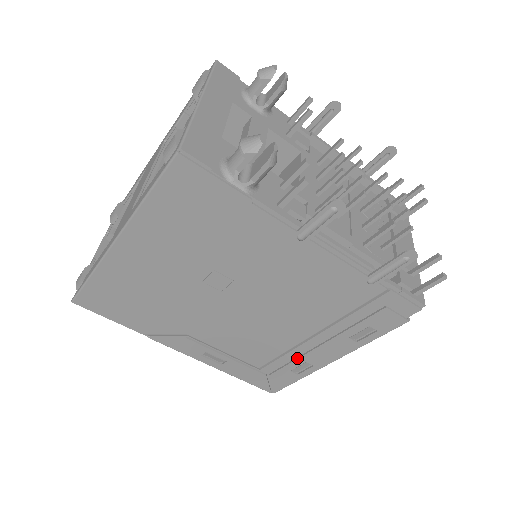
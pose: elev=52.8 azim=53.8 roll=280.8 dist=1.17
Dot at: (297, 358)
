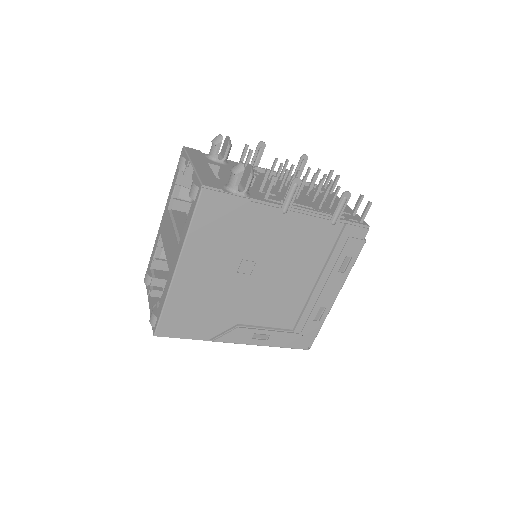
Dot at: (314, 307)
